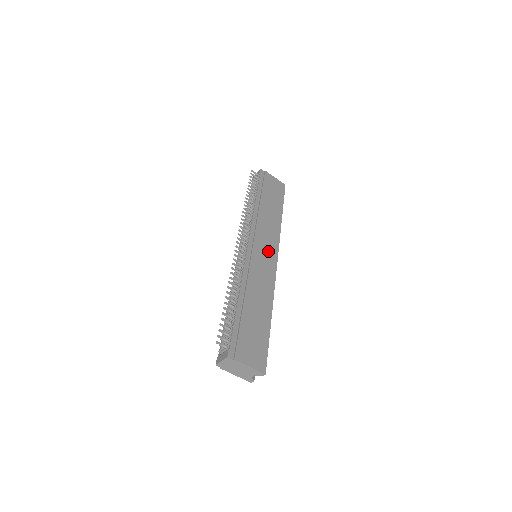
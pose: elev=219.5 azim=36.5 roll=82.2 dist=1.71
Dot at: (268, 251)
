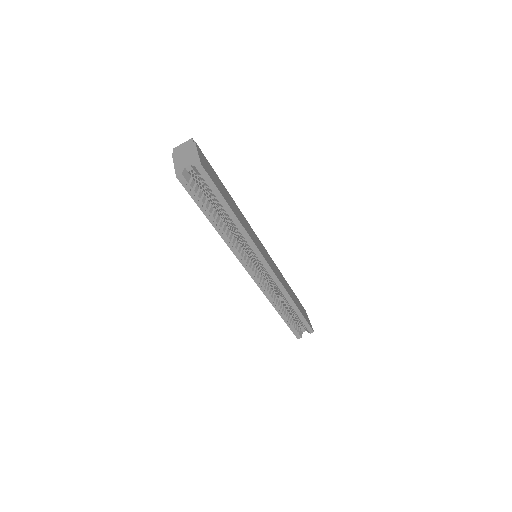
Dot at: (269, 260)
